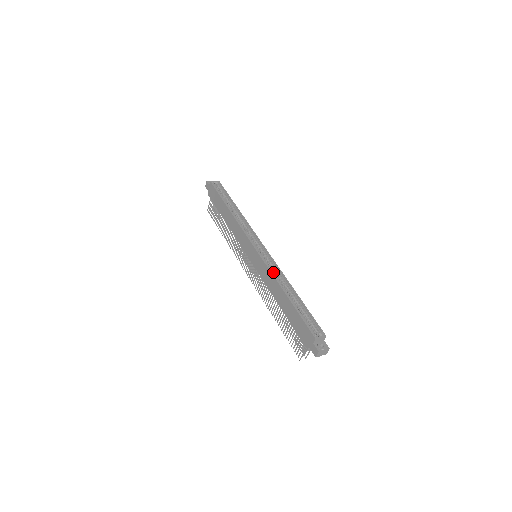
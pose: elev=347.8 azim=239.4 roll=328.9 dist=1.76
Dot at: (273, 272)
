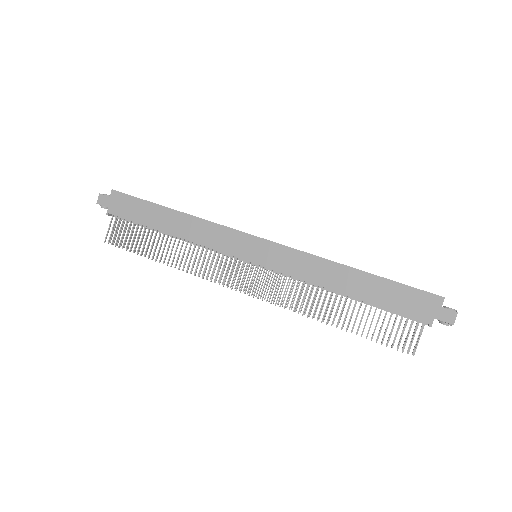
Dot at: (310, 257)
